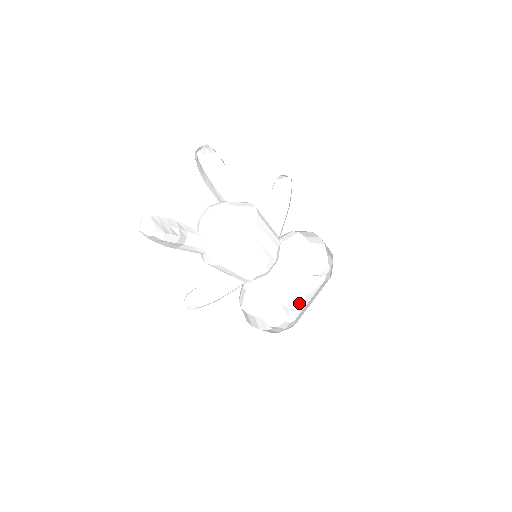
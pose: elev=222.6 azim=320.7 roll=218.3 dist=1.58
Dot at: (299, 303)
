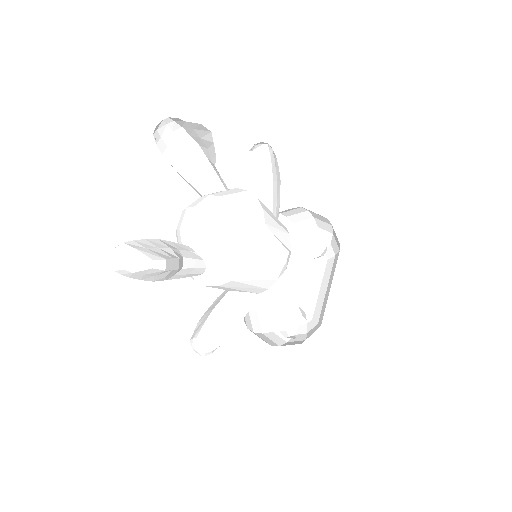
Dot at: (306, 297)
